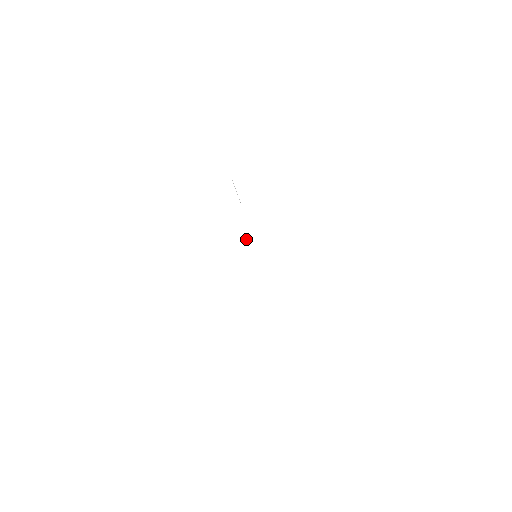
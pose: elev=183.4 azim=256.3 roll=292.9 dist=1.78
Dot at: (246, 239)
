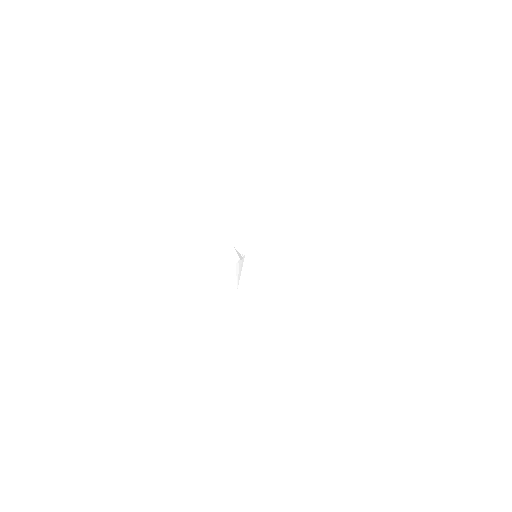
Dot at: (241, 268)
